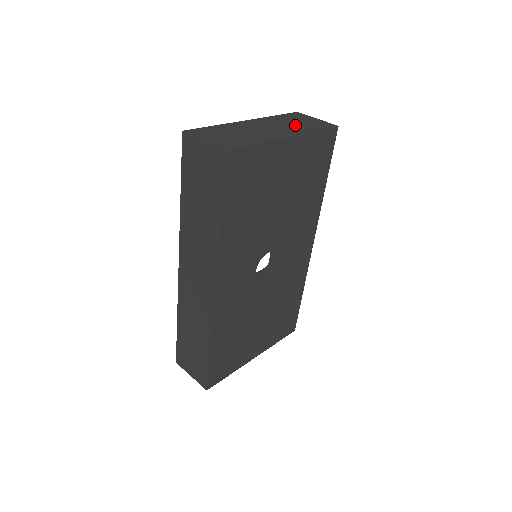
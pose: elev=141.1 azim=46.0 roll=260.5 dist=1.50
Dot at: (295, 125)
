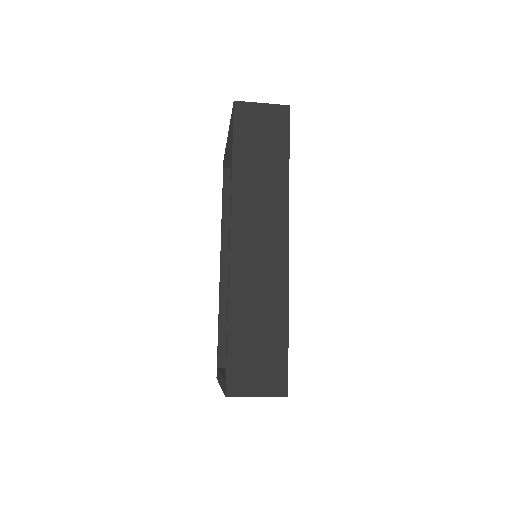
Dot at: occluded
